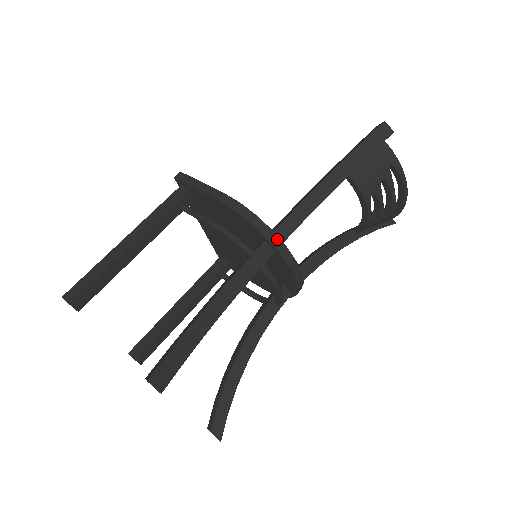
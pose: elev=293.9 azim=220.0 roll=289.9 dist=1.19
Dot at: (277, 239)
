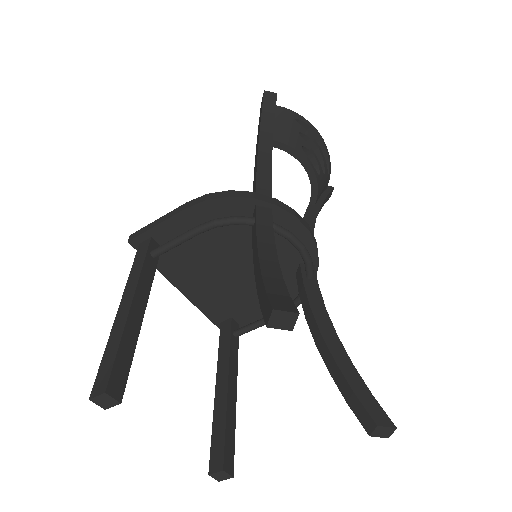
Dot at: (264, 197)
